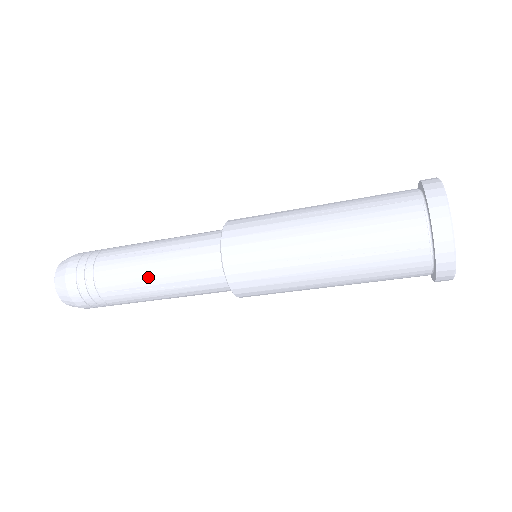
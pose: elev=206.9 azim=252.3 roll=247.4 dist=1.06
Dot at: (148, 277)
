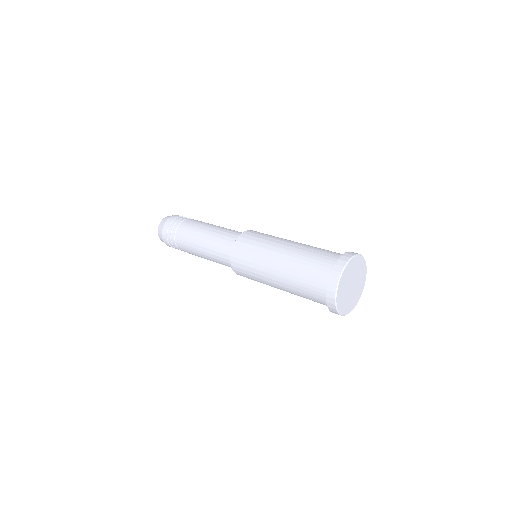
Dot at: (199, 240)
